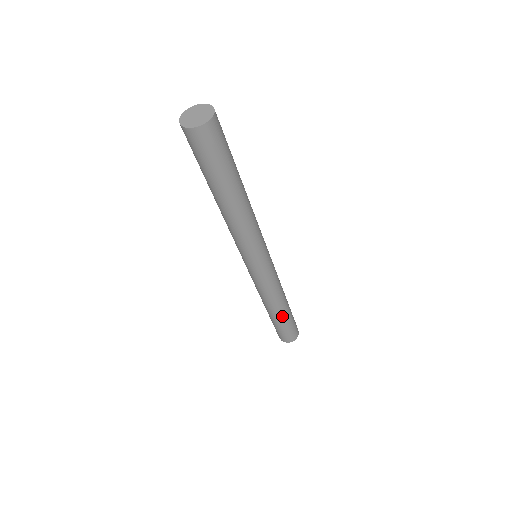
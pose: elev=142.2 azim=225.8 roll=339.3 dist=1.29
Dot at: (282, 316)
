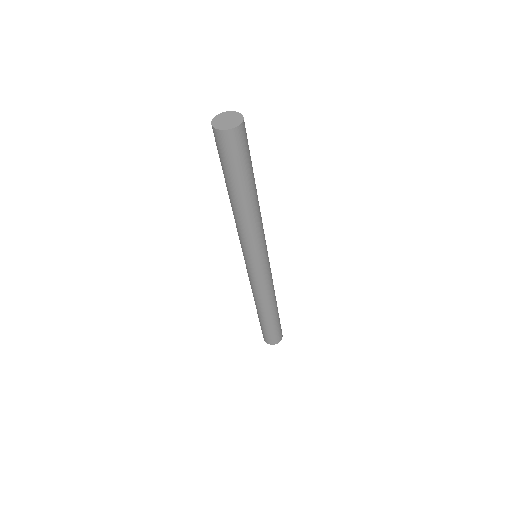
Dot at: (266, 318)
